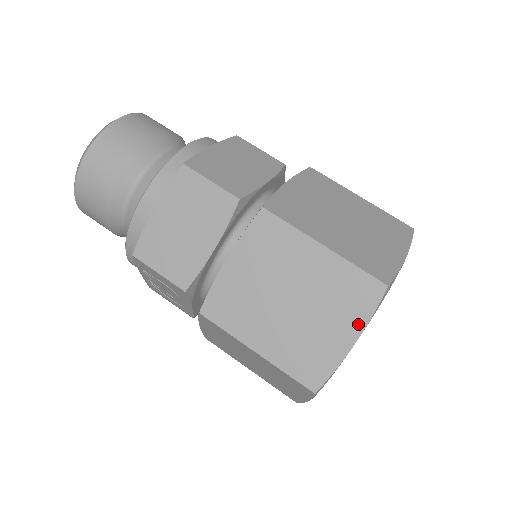
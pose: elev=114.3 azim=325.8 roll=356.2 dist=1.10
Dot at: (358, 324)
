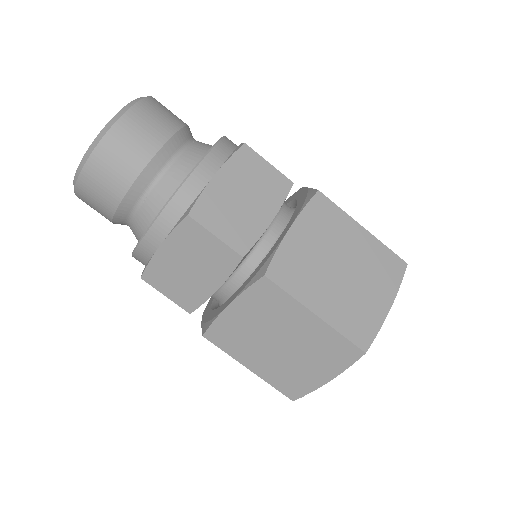
Dot at: (335, 371)
